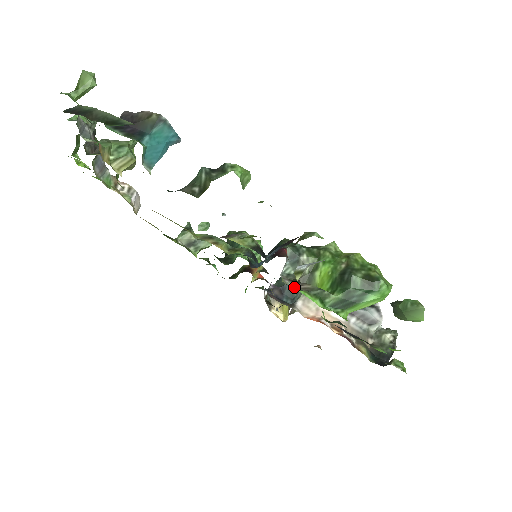
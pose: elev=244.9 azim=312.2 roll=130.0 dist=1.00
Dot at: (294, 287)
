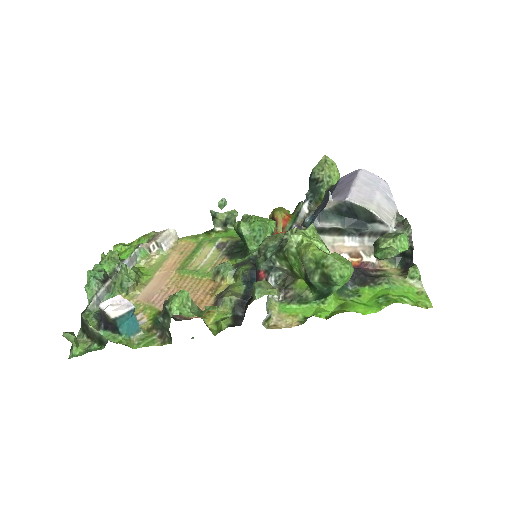
Dot at: (284, 297)
